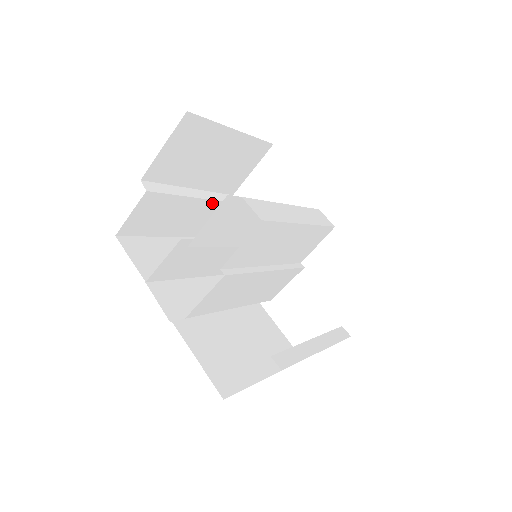
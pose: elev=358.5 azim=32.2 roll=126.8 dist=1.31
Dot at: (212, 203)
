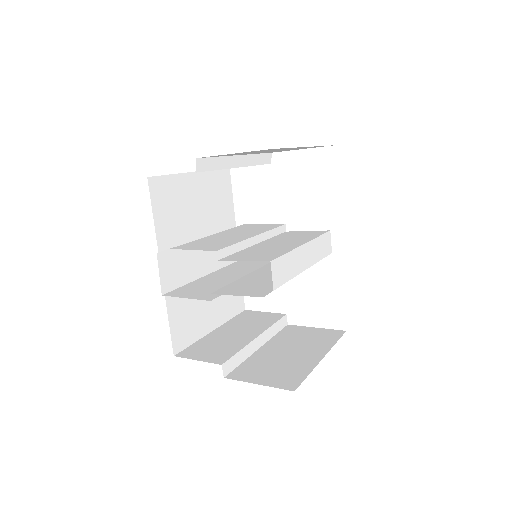
Dot at: occluded
